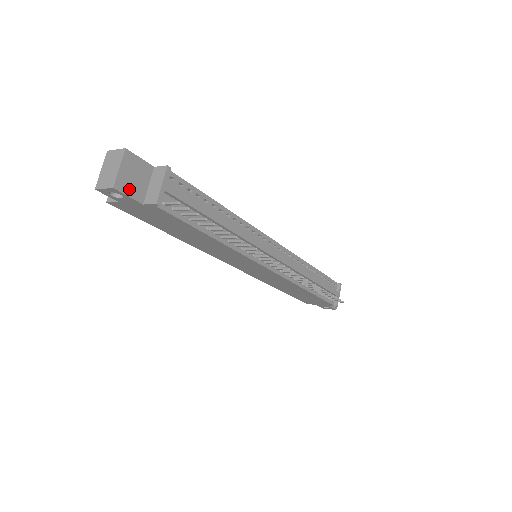
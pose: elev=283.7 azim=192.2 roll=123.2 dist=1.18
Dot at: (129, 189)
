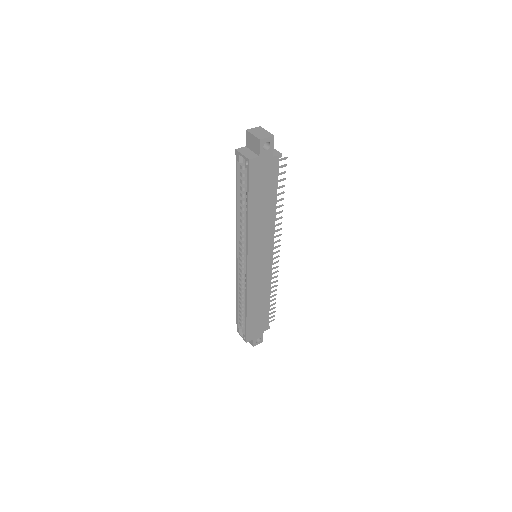
Dot at: (271, 144)
